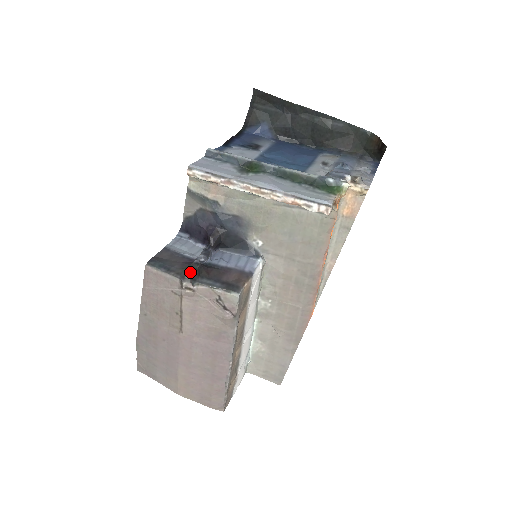
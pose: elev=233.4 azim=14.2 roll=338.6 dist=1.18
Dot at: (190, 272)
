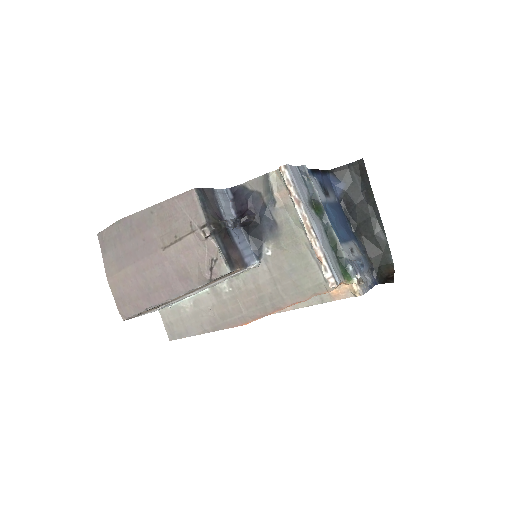
Dot at: (216, 225)
